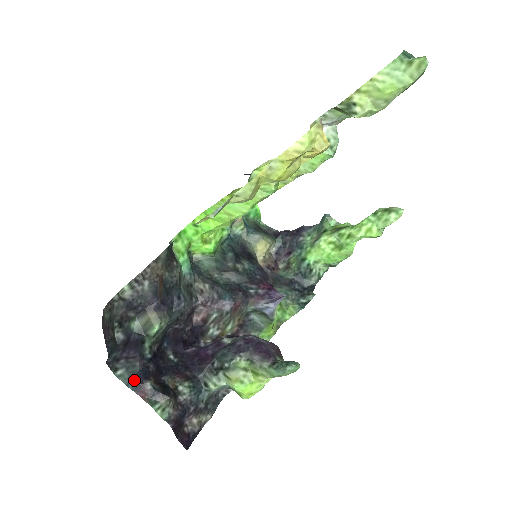
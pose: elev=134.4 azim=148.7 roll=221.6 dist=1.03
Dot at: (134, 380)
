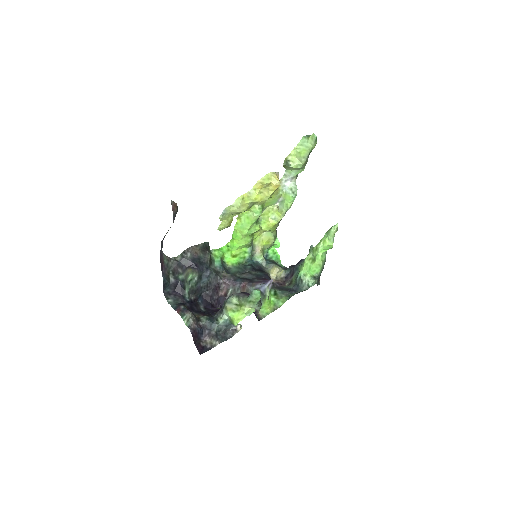
Dot at: (176, 305)
